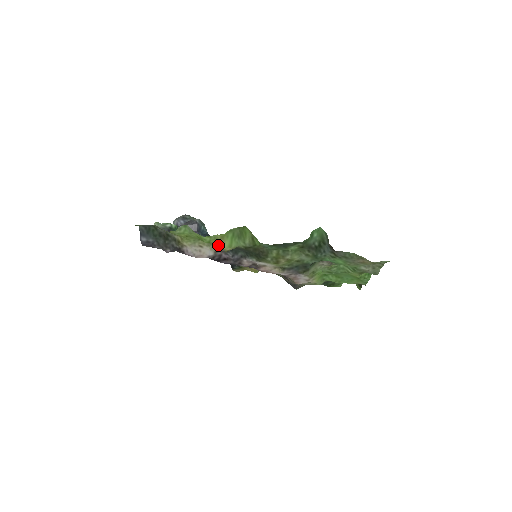
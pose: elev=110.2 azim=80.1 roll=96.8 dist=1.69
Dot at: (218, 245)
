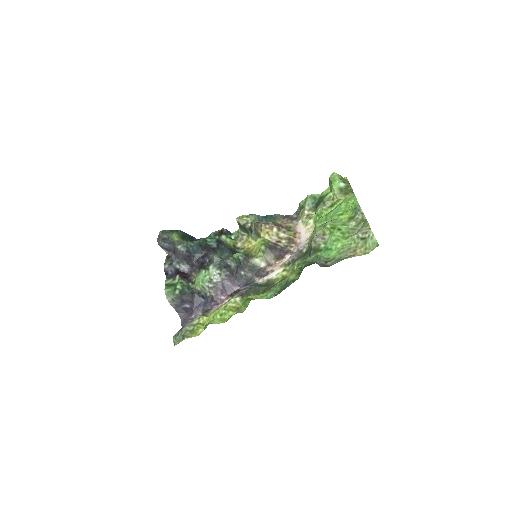
Dot at: occluded
